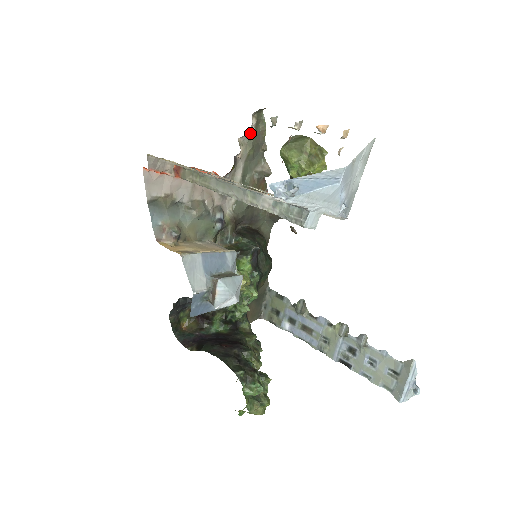
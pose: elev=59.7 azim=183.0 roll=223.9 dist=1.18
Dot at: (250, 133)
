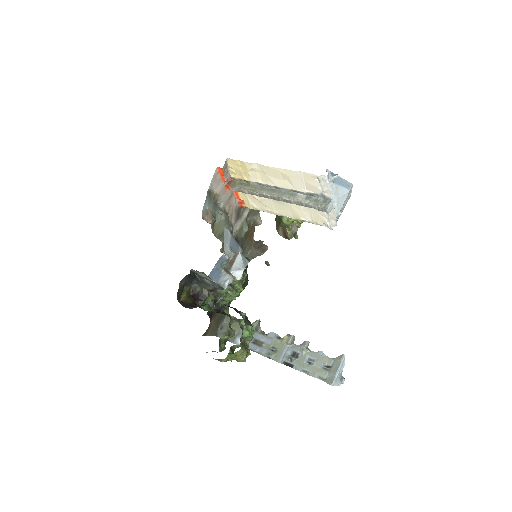
Dot at: occluded
